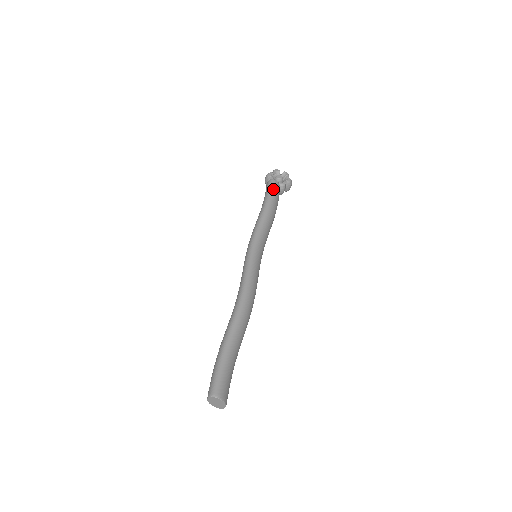
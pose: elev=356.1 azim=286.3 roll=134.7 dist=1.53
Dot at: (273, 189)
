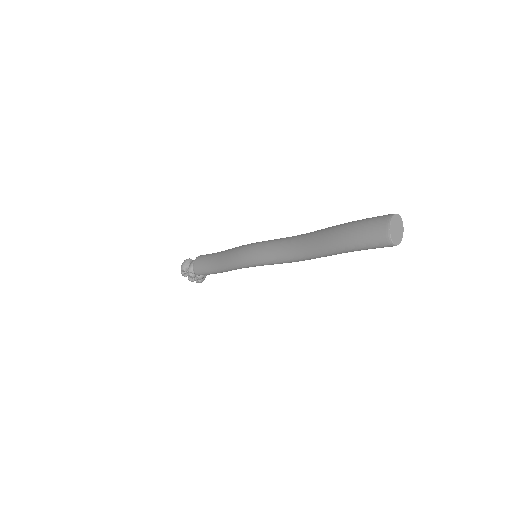
Dot at: occluded
